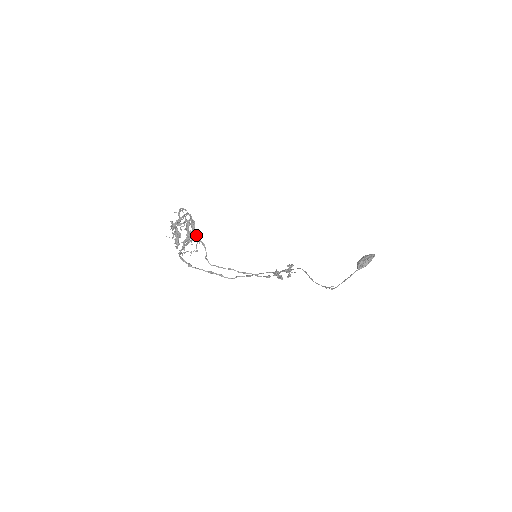
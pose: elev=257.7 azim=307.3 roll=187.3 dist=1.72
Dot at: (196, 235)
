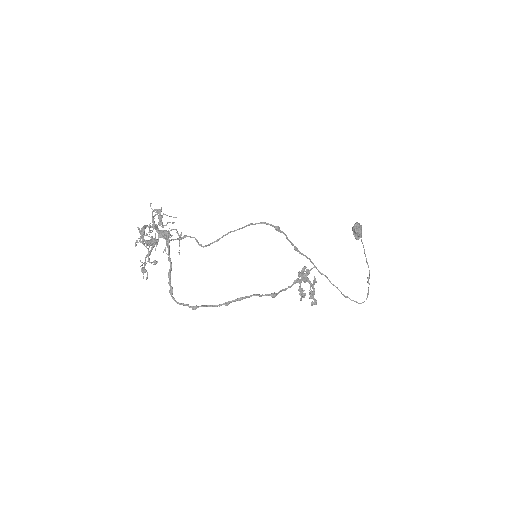
Dot at: (172, 239)
